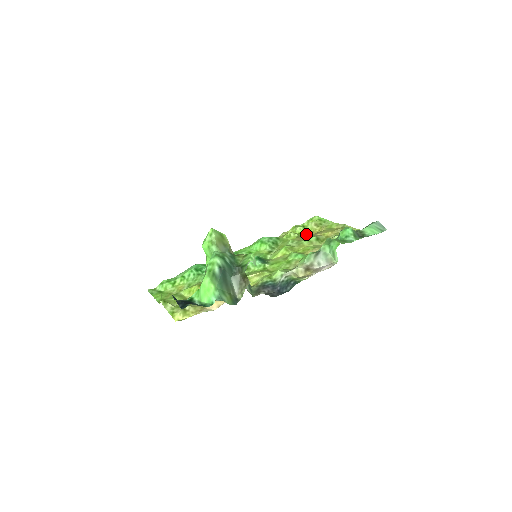
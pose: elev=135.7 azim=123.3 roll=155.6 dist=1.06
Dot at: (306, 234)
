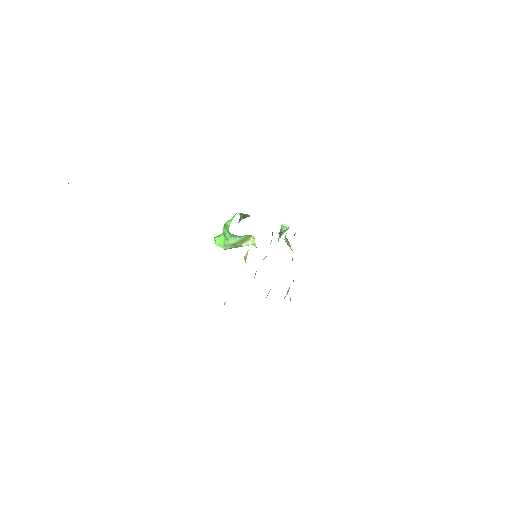
Dot at: occluded
